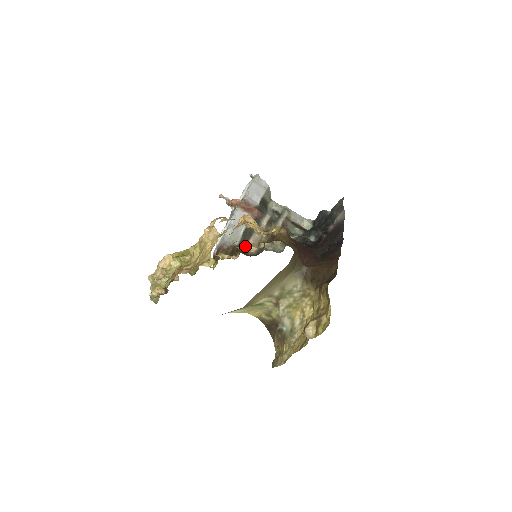
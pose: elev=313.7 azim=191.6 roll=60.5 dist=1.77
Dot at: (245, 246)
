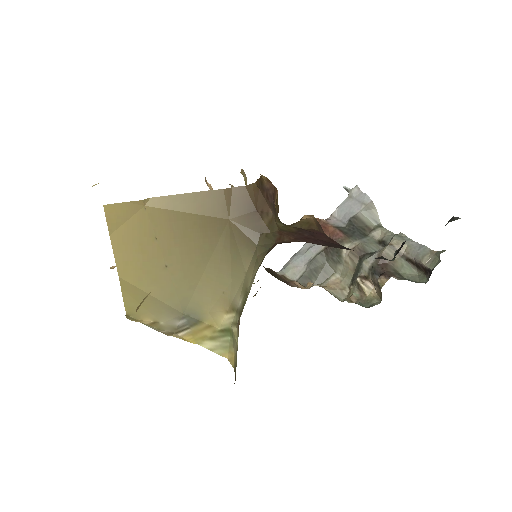
Dot at: (310, 287)
